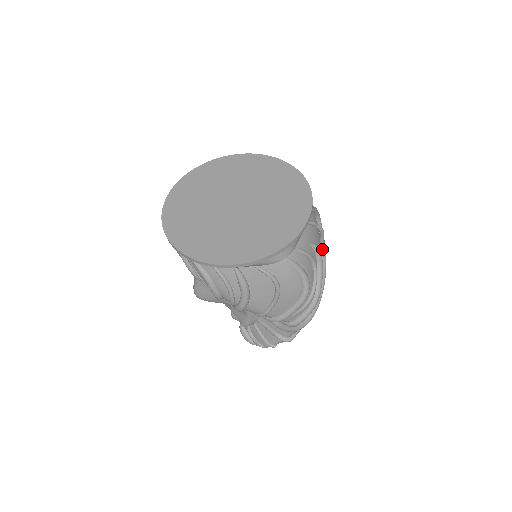
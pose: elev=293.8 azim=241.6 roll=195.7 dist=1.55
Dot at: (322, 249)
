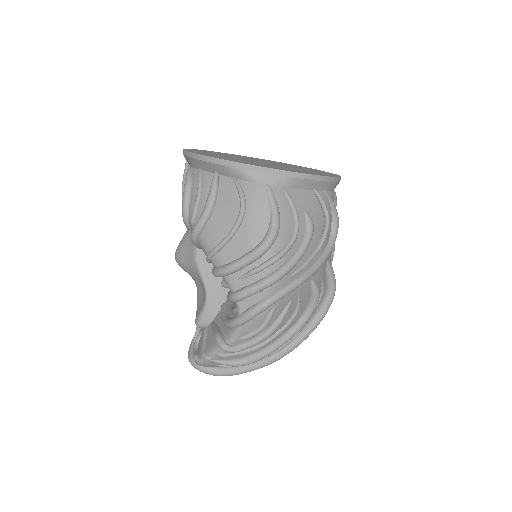
Dot at: (319, 246)
